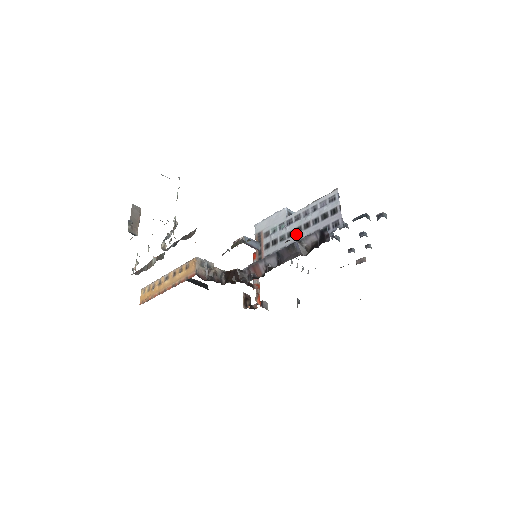
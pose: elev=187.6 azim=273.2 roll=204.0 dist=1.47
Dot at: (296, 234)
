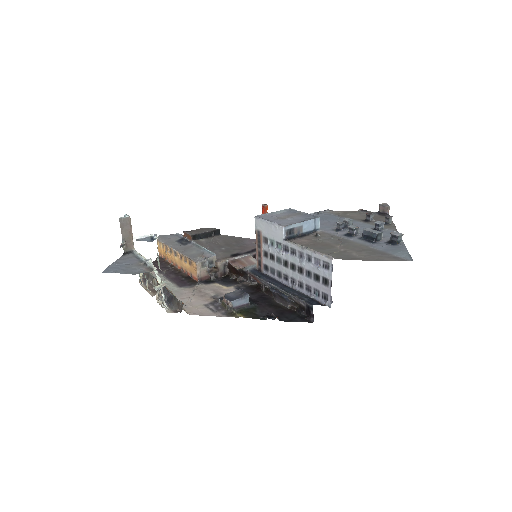
Dot at: (290, 270)
